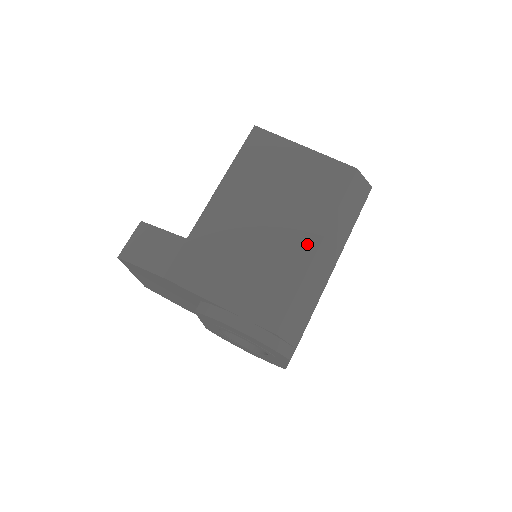
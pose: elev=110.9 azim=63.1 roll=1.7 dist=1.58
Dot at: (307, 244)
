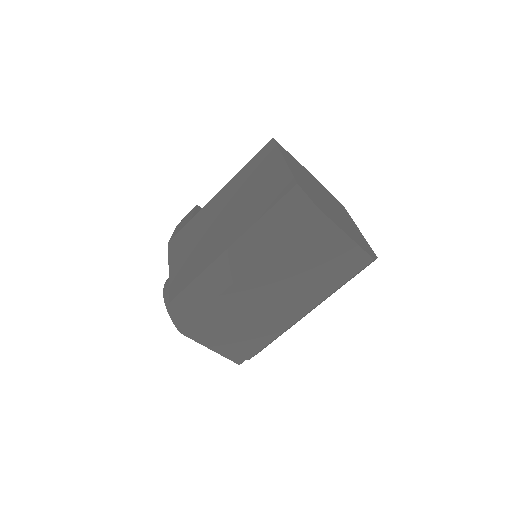
Dot at: (225, 243)
